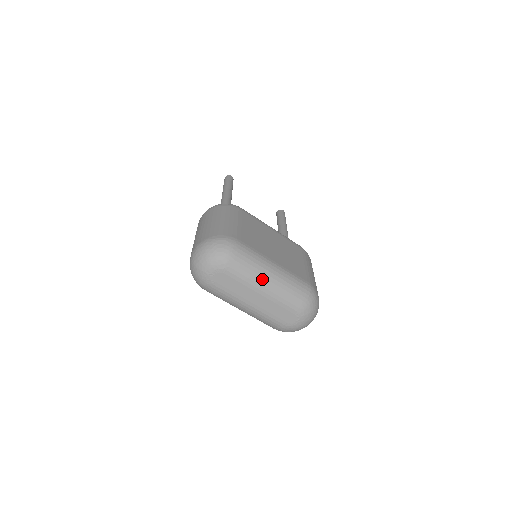
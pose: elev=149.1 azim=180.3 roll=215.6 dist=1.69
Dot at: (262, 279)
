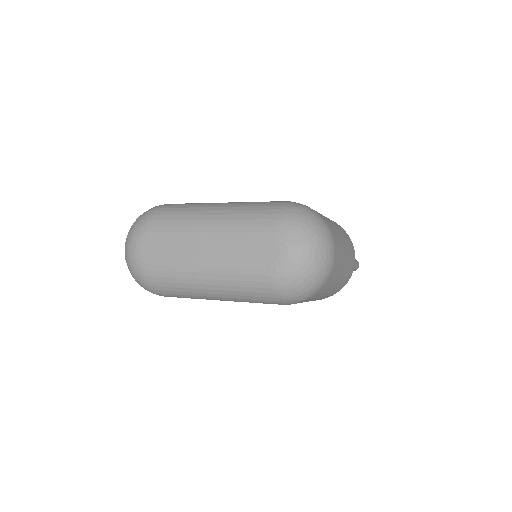
Dot at: (200, 218)
